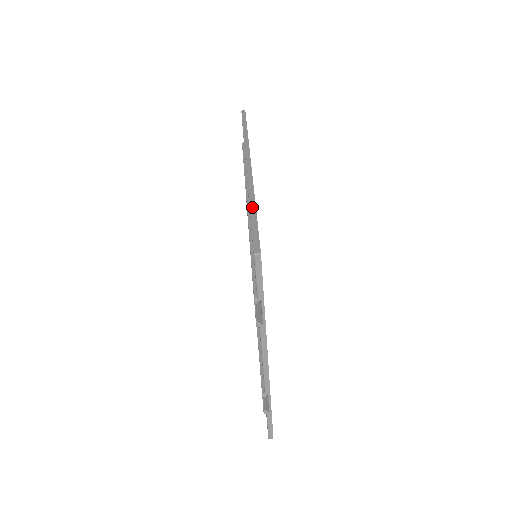
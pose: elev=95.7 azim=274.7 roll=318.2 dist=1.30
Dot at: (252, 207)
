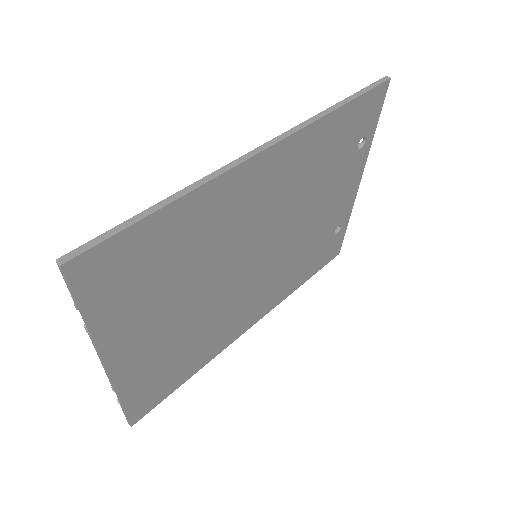
Dot at: (157, 205)
